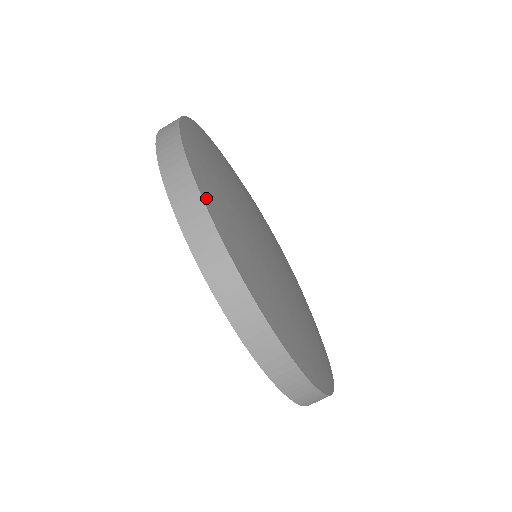
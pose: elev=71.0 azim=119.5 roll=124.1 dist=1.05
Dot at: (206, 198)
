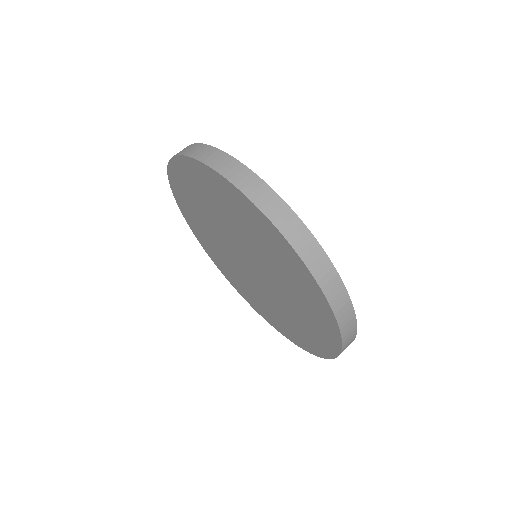
Dot at: occluded
